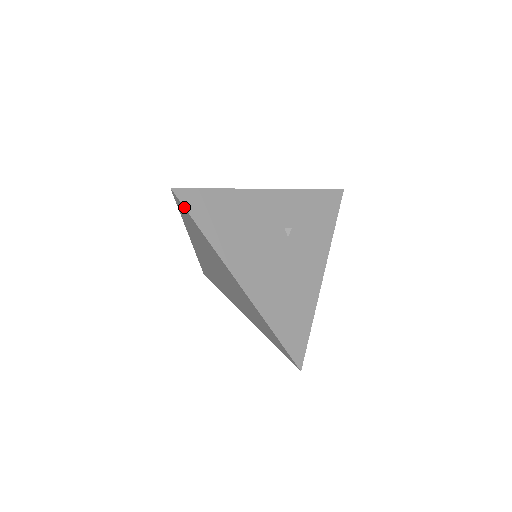
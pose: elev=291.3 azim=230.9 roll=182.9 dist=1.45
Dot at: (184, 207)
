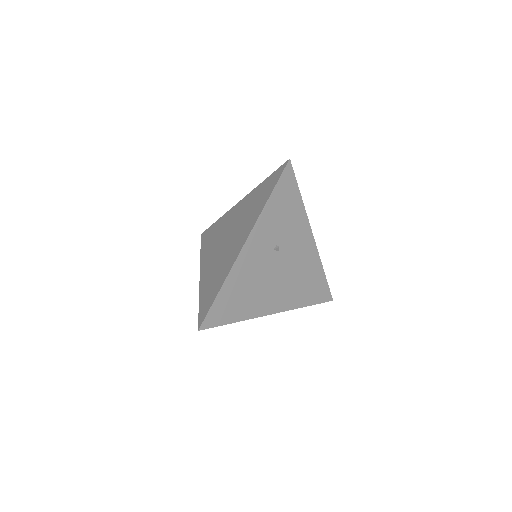
Dot at: occluded
